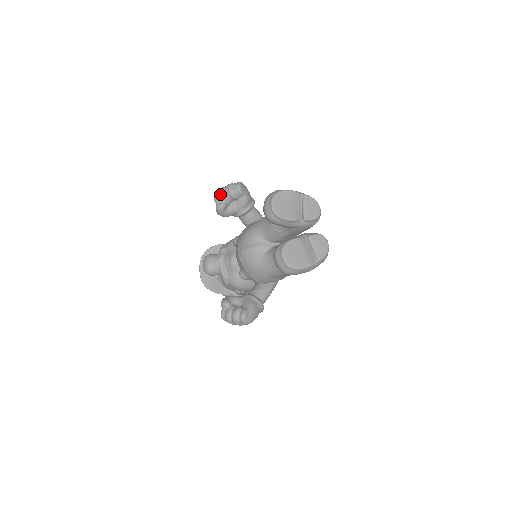
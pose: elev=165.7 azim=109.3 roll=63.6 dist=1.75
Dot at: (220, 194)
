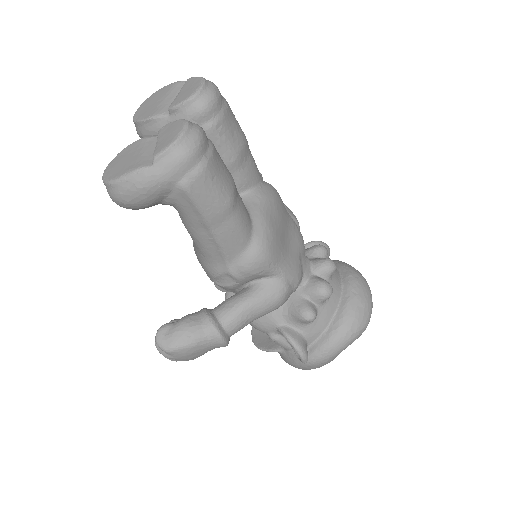
Dot at: occluded
